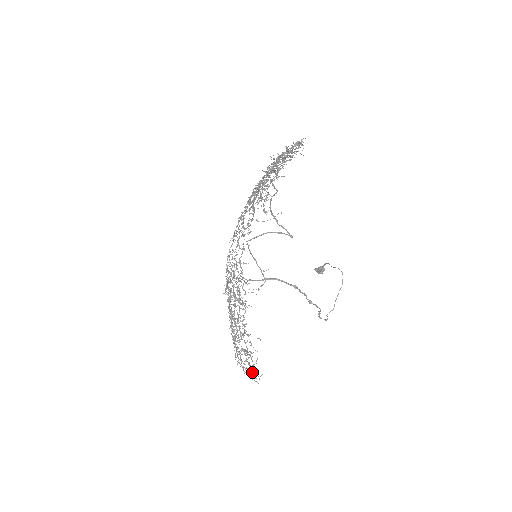
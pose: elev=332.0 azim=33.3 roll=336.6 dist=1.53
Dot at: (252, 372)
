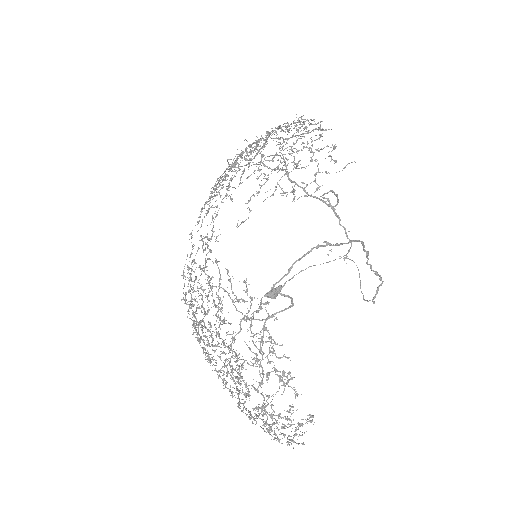
Dot at: occluded
